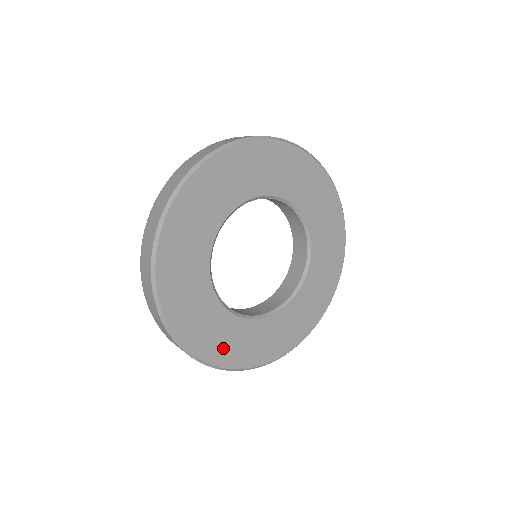
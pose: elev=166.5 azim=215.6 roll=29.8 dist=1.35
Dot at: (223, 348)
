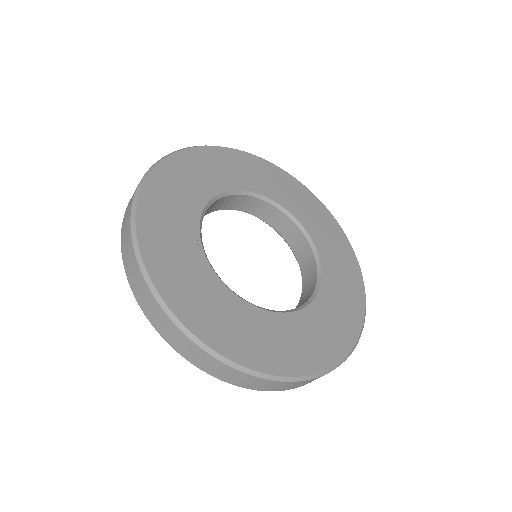
Dot at: (160, 235)
